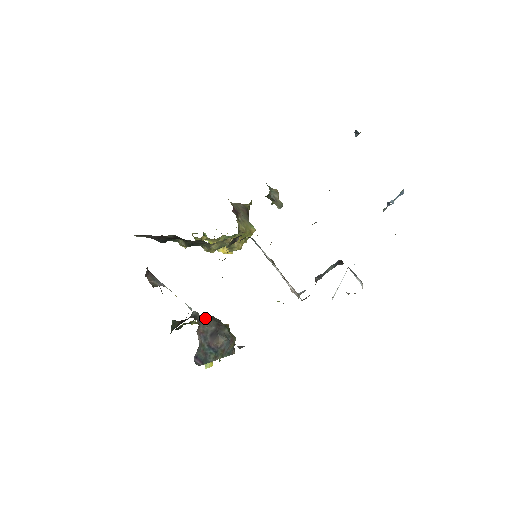
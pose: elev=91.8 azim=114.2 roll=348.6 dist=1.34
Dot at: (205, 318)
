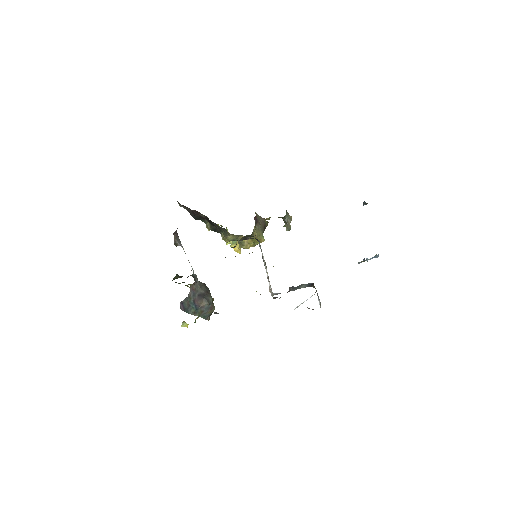
Dot at: (200, 283)
